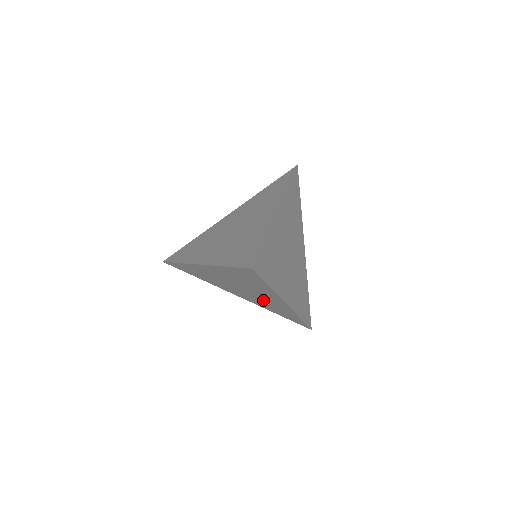
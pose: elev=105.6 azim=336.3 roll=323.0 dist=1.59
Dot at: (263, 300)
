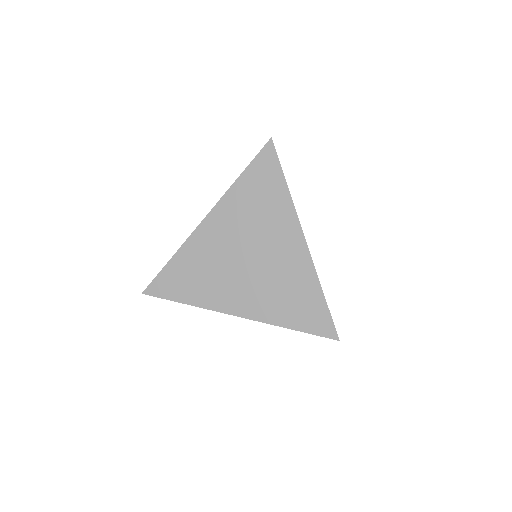
Dot at: occluded
